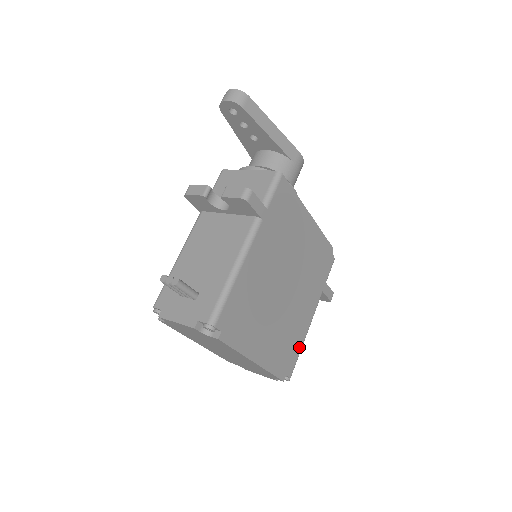
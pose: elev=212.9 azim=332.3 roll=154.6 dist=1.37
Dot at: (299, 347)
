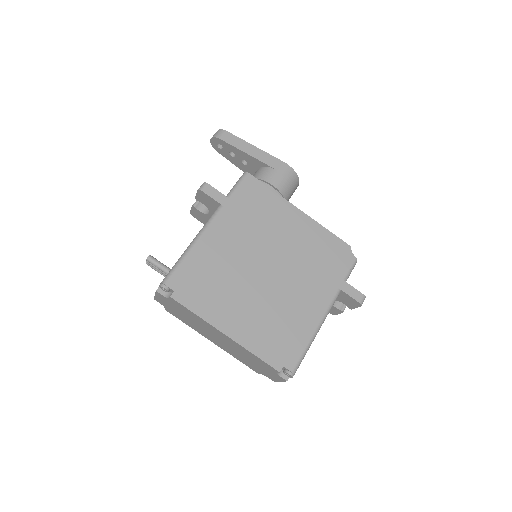
Dot at: (304, 341)
